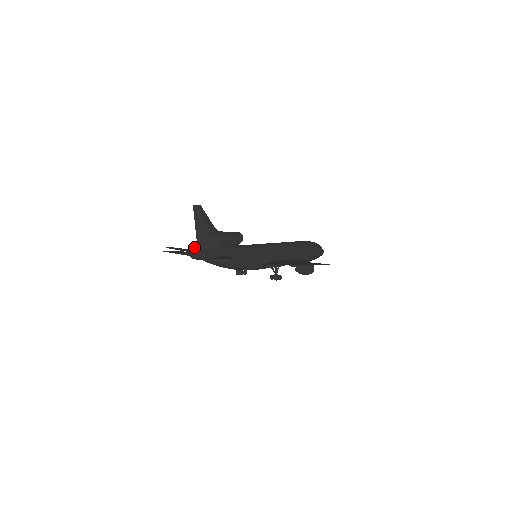
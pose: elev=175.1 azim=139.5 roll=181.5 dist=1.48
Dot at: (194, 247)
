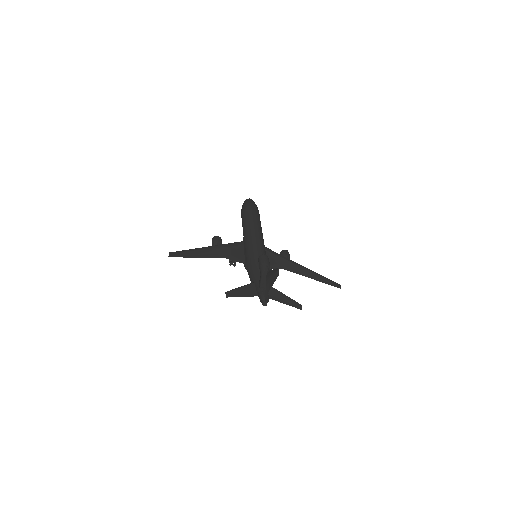
Dot at: (267, 298)
